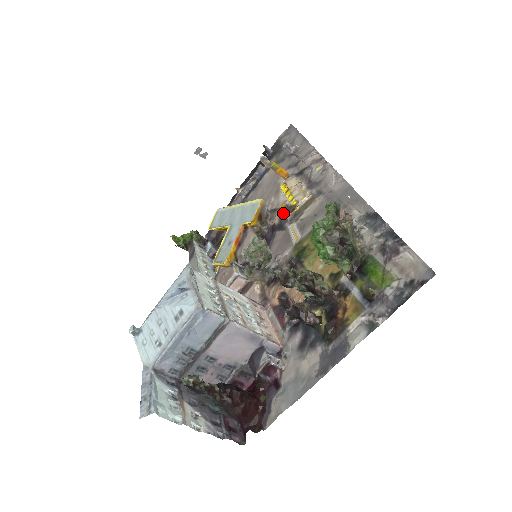
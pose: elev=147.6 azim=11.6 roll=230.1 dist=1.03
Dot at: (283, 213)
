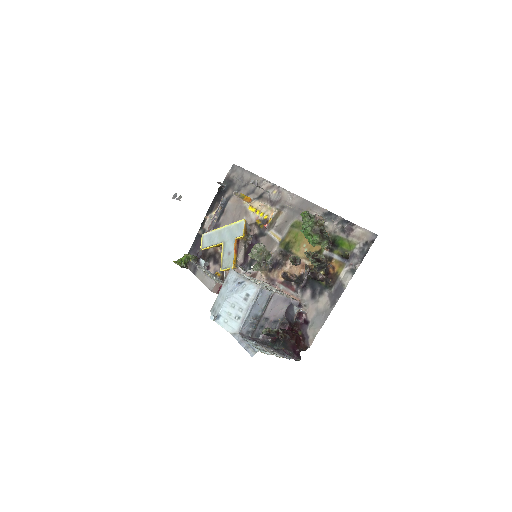
Dot at: (260, 225)
